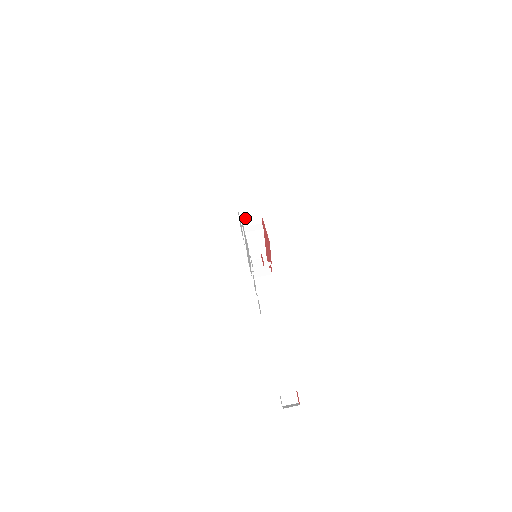
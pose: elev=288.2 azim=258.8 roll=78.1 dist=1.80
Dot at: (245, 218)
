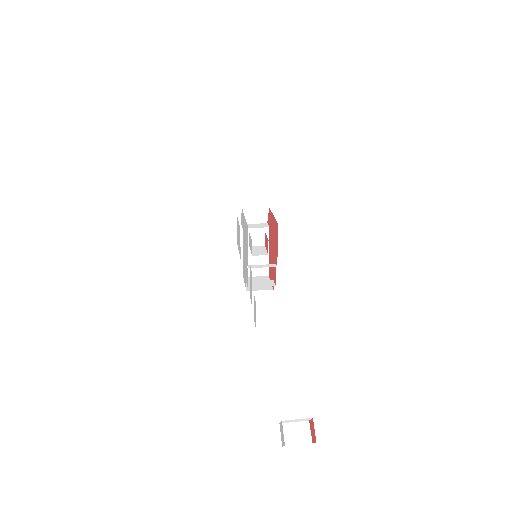
Dot at: (246, 208)
